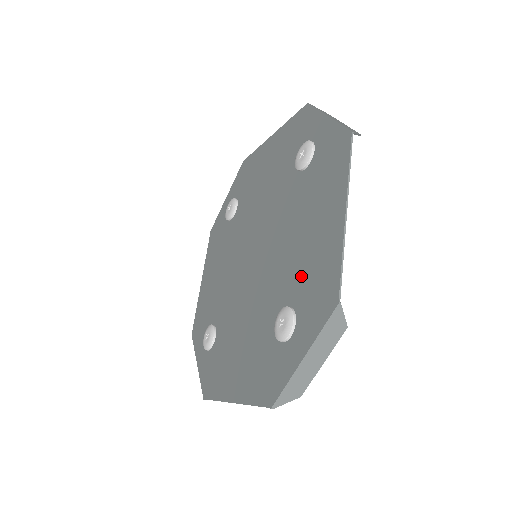
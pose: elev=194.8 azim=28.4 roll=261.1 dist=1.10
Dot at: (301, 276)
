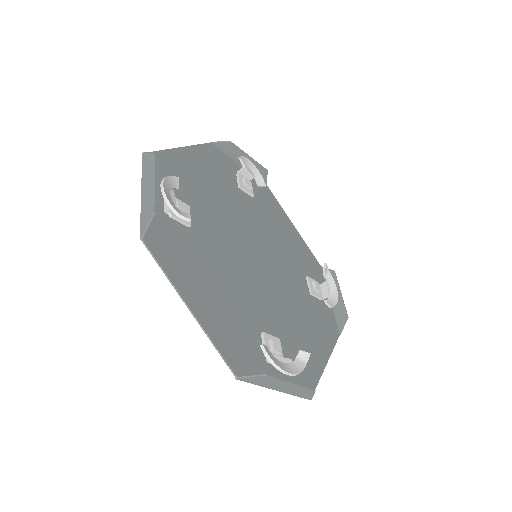
Dot at: (241, 324)
